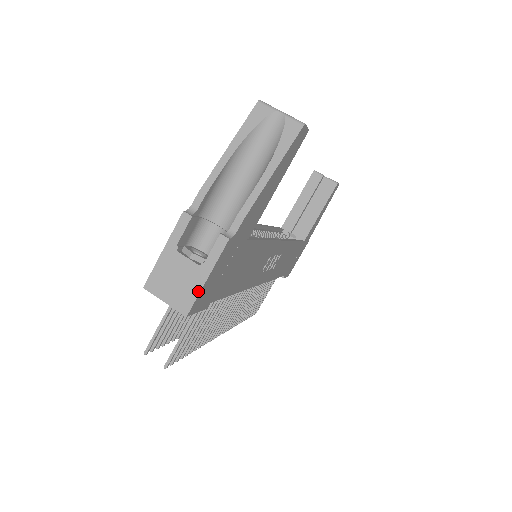
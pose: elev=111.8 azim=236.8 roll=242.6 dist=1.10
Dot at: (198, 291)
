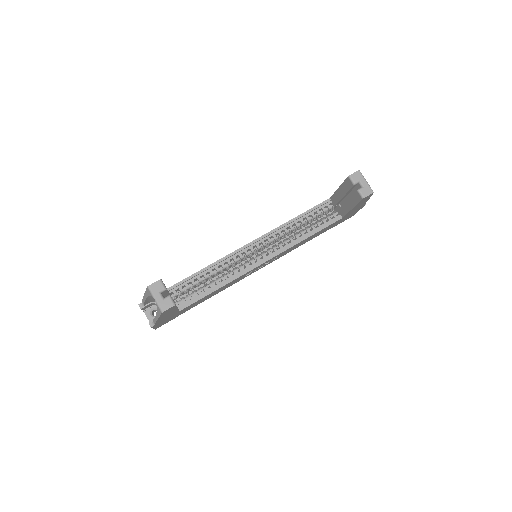
Dot at: (154, 328)
